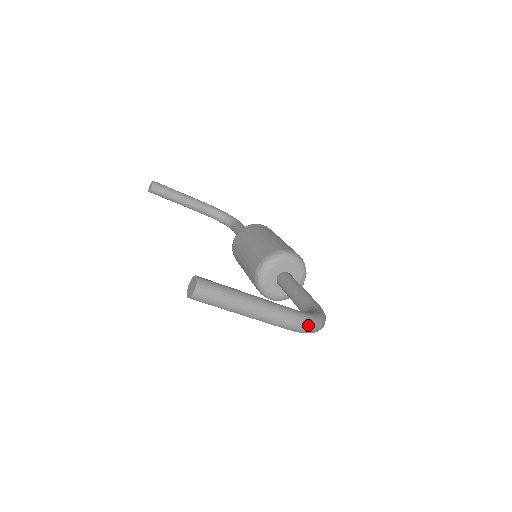
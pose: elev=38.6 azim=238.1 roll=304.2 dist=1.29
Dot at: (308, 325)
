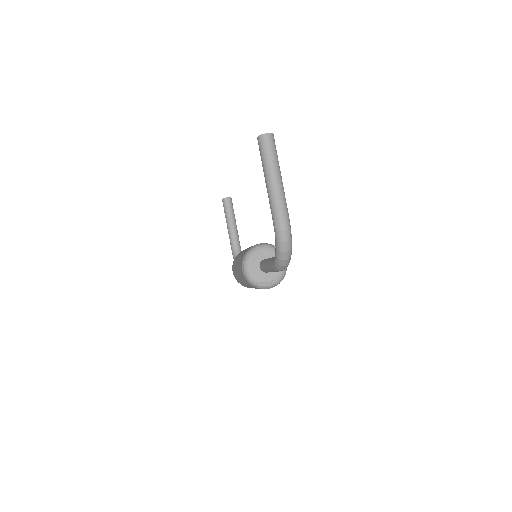
Dot at: (287, 232)
